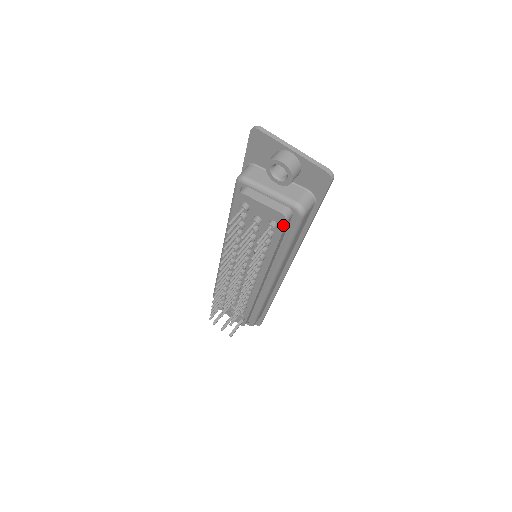
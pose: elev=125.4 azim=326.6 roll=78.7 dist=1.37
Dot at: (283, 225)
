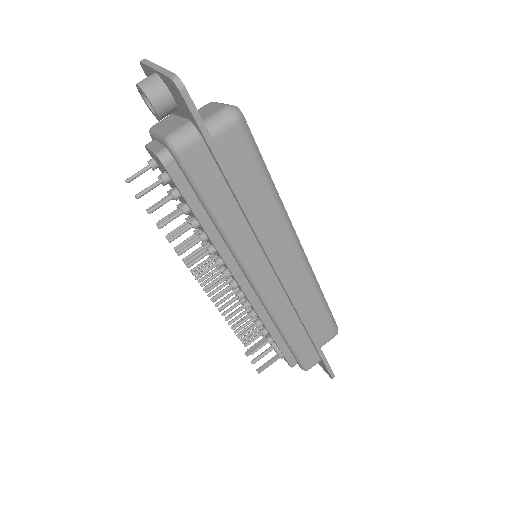
Dot at: (168, 173)
